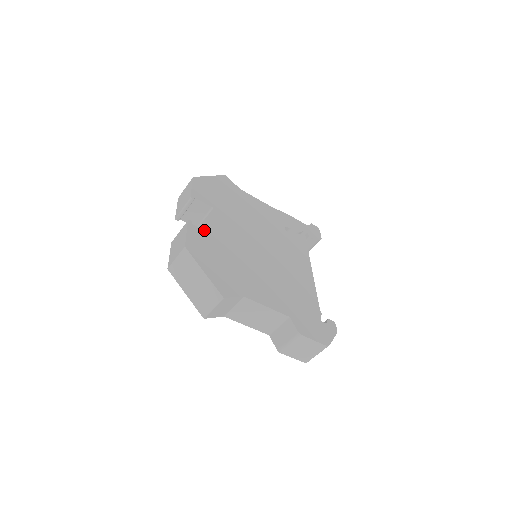
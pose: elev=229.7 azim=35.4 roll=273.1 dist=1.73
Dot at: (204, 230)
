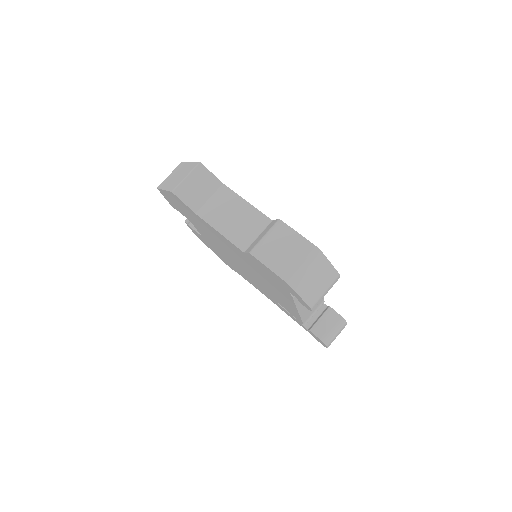
Dot at: occluded
